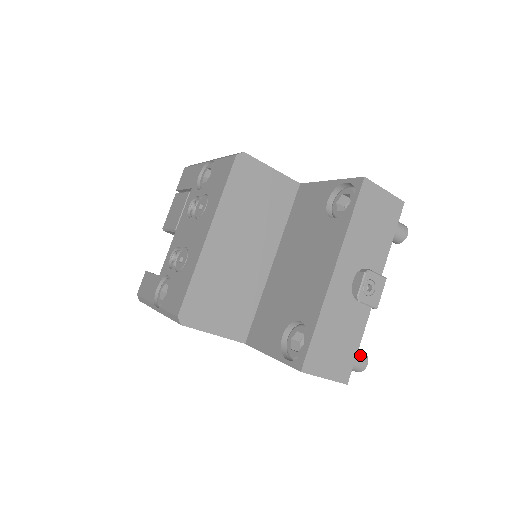
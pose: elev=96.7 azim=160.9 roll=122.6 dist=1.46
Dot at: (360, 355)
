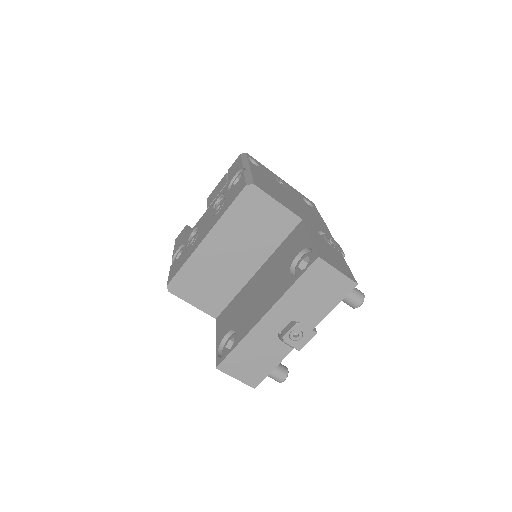
Dot at: (280, 372)
